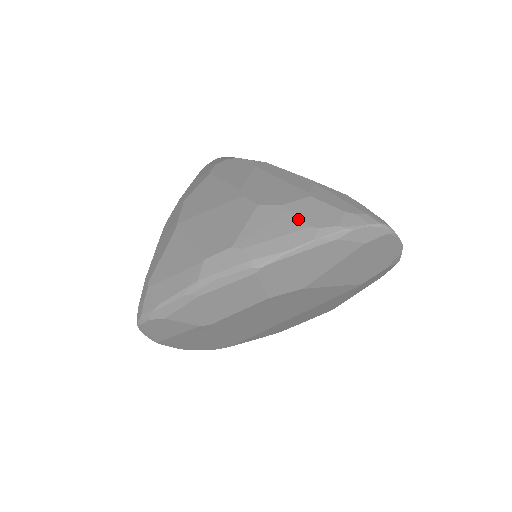
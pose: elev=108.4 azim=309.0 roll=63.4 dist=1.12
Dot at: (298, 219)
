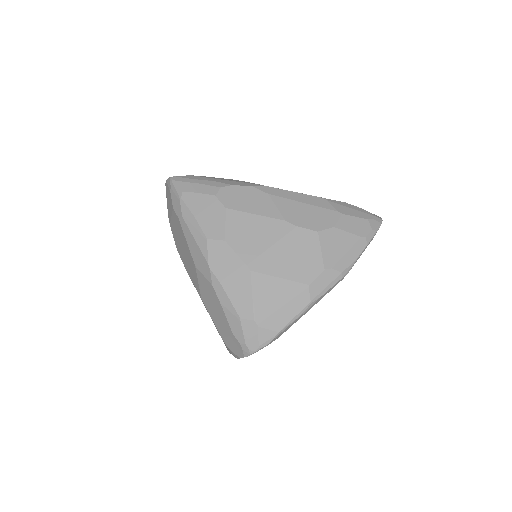
Dot at: (351, 234)
